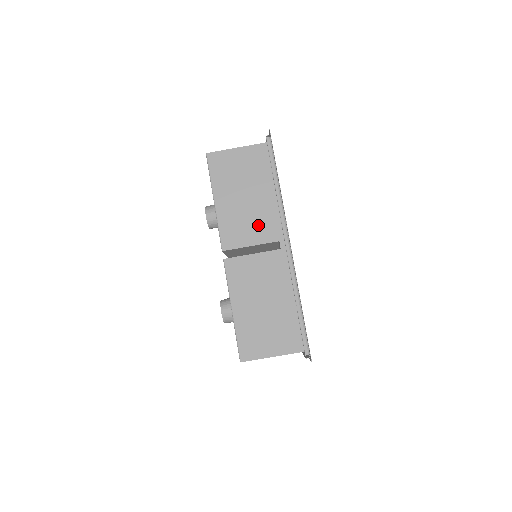
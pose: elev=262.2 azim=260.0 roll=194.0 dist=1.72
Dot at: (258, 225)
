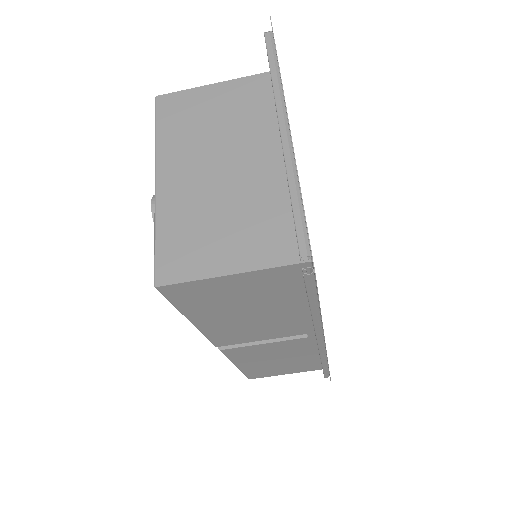
Dot at: (274, 329)
